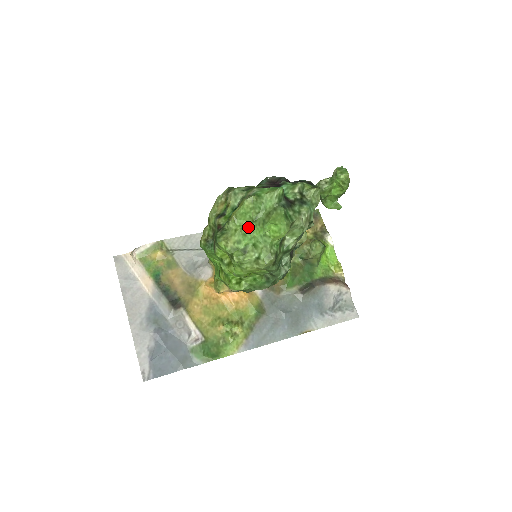
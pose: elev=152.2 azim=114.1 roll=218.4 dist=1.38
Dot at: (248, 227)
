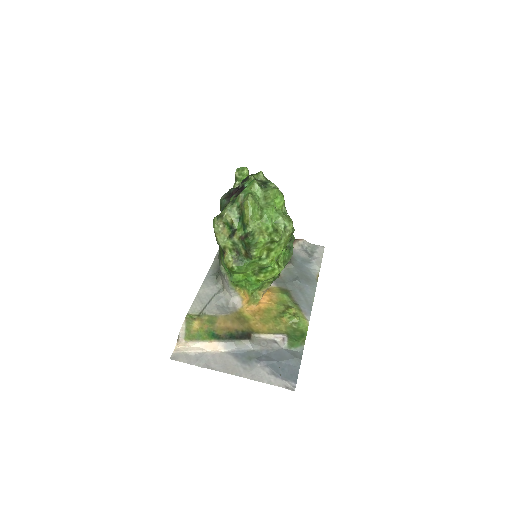
Dot at: (263, 215)
